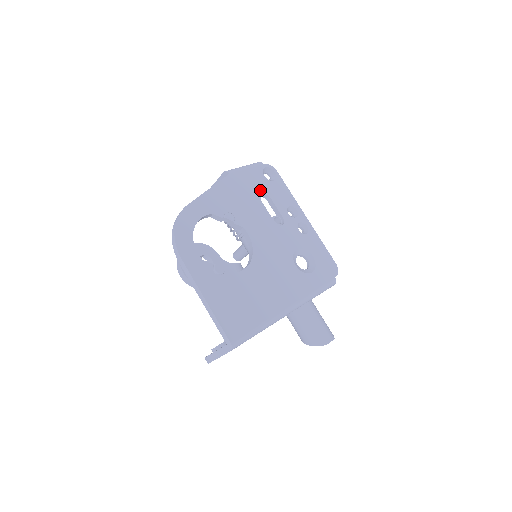
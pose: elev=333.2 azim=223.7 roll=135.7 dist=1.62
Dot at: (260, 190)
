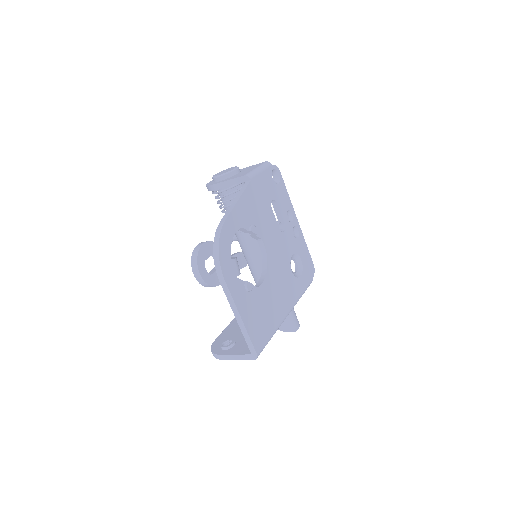
Dot at: (270, 195)
